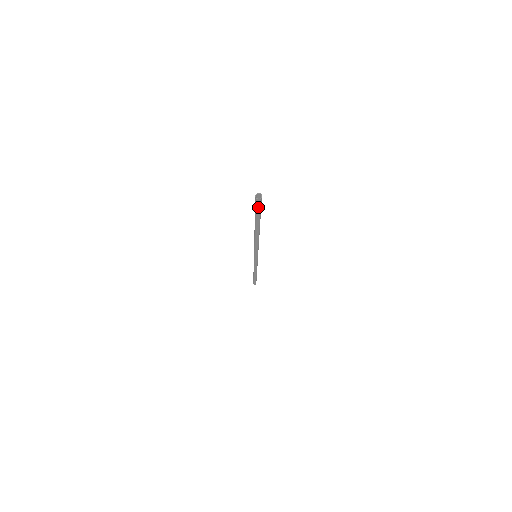
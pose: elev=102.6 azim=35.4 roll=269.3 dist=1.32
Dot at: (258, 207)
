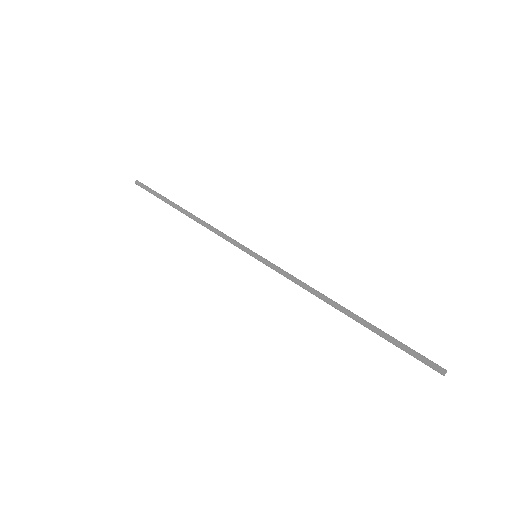
Dot at: (422, 362)
